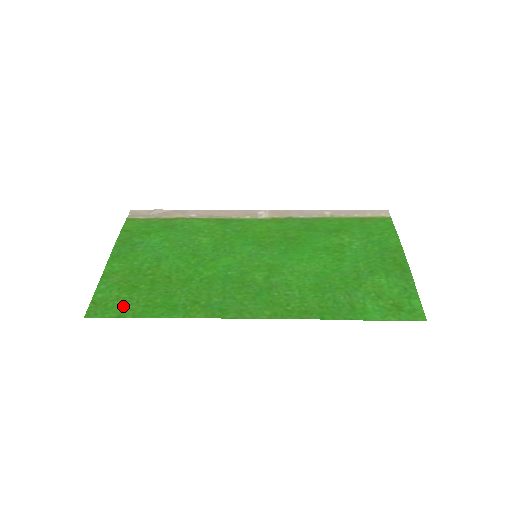
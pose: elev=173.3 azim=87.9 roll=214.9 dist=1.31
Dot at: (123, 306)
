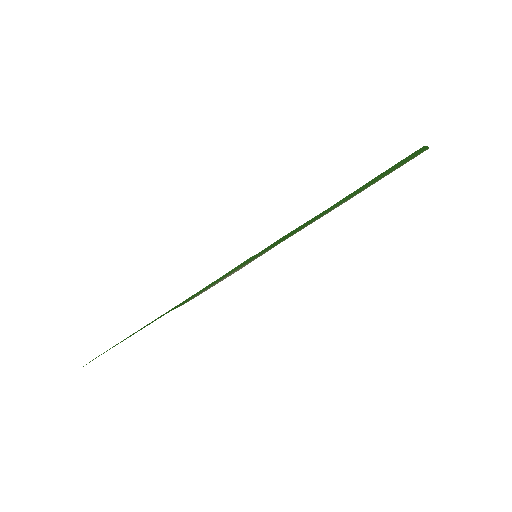
Dot at: occluded
